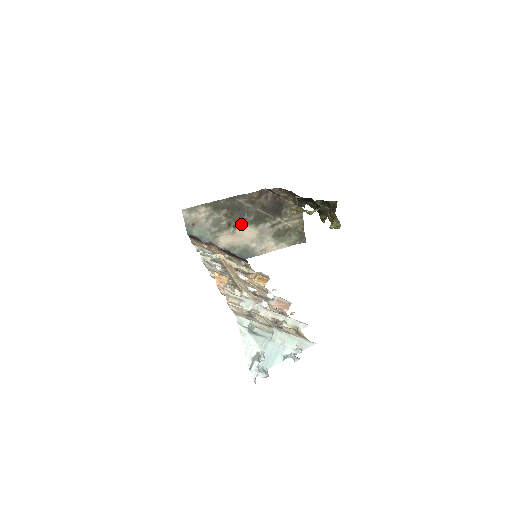
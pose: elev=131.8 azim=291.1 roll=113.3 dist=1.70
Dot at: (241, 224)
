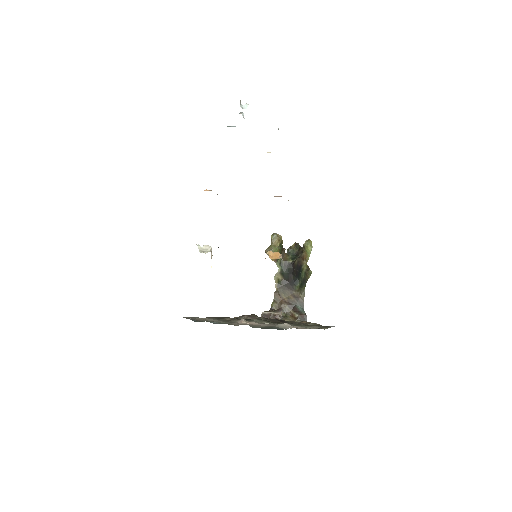
Dot at: occluded
